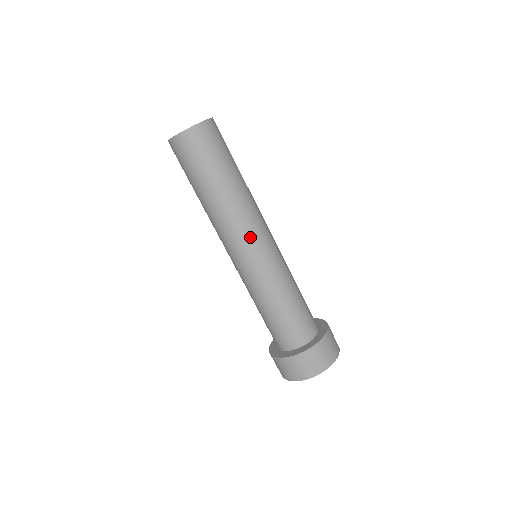
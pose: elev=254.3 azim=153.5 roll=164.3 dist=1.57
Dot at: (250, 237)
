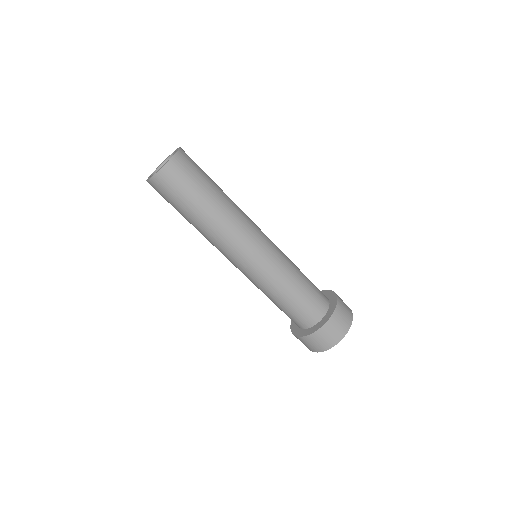
Dot at: (245, 246)
